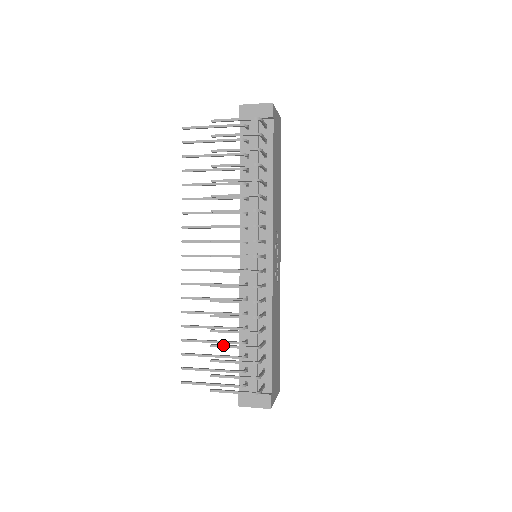
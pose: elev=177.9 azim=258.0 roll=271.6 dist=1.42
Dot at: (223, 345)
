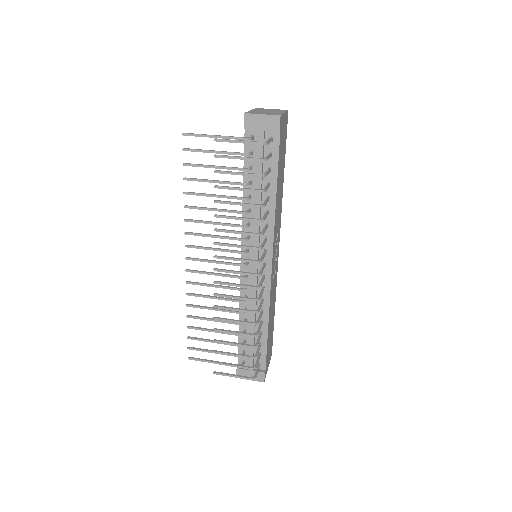
Dot at: (225, 342)
